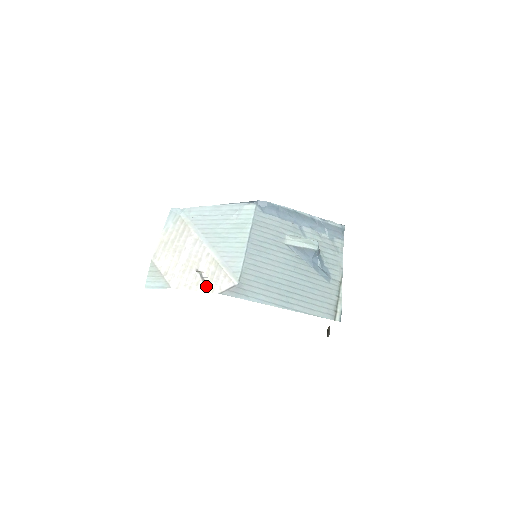
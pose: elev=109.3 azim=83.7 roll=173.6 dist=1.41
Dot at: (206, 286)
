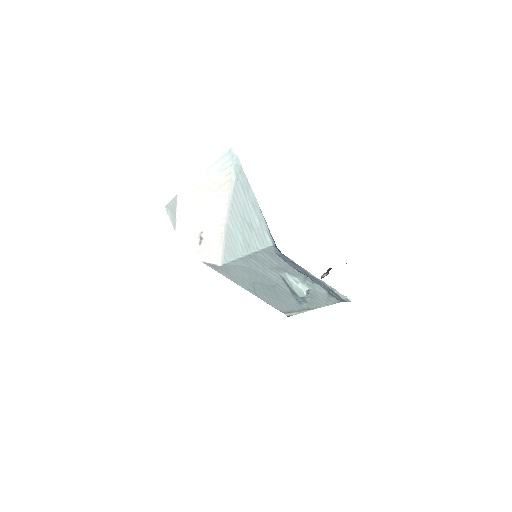
Dot at: (198, 250)
